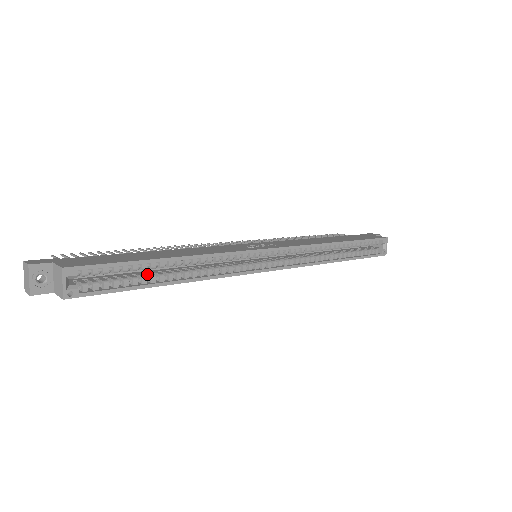
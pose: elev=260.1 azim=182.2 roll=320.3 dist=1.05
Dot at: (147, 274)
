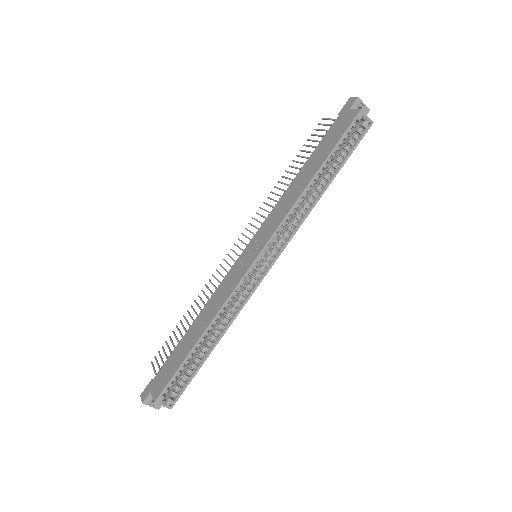
Dot at: (197, 353)
